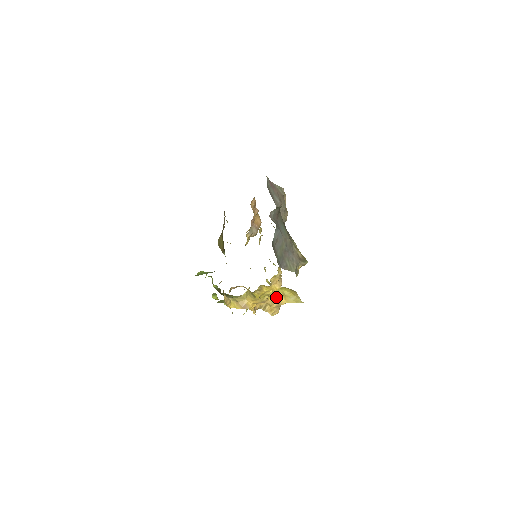
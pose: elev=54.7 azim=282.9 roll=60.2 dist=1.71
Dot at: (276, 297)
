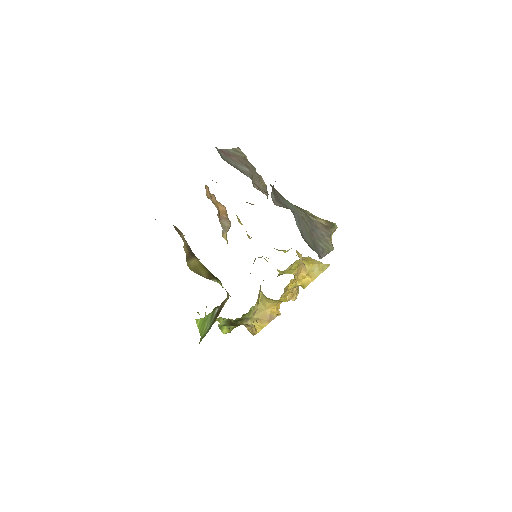
Dot at: (301, 283)
